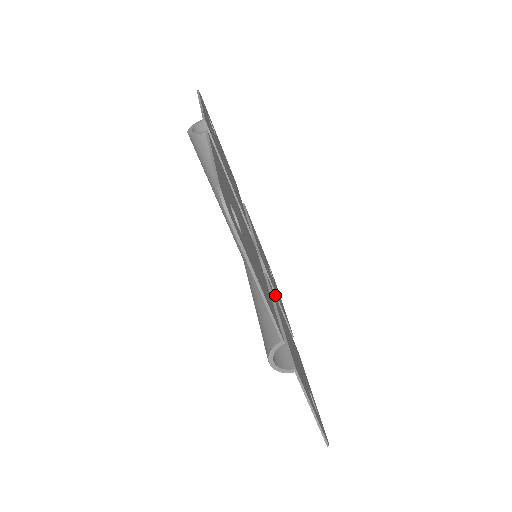
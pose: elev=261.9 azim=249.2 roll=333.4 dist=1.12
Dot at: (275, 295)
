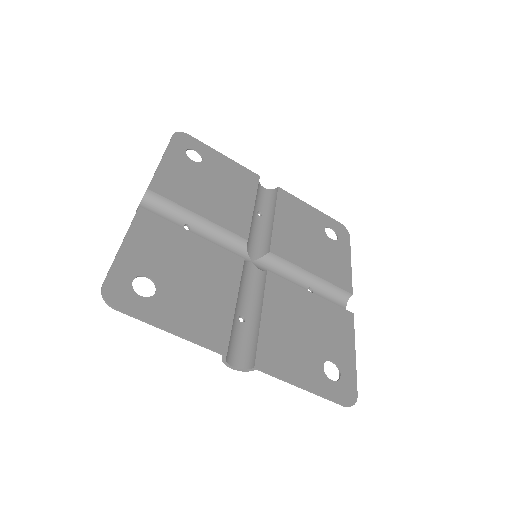
Dot at: occluded
